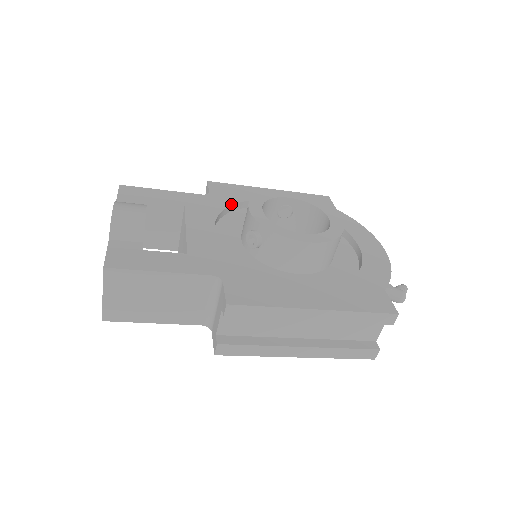
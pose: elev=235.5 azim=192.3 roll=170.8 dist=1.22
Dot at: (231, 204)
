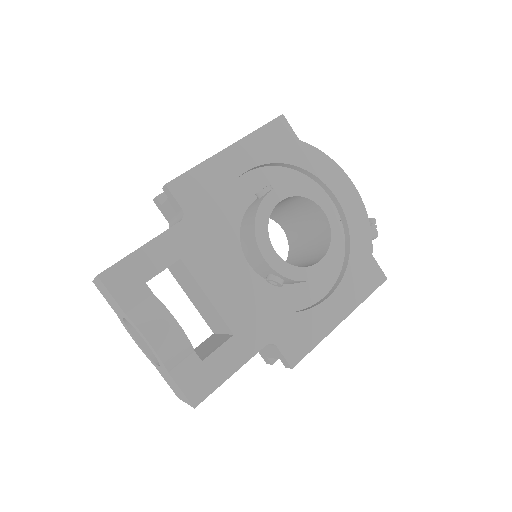
Dot at: (215, 217)
